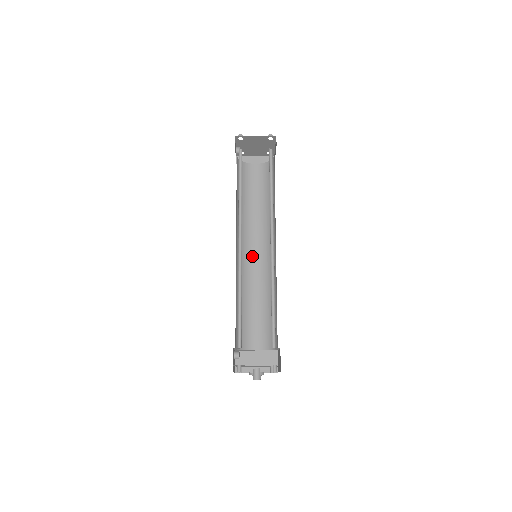
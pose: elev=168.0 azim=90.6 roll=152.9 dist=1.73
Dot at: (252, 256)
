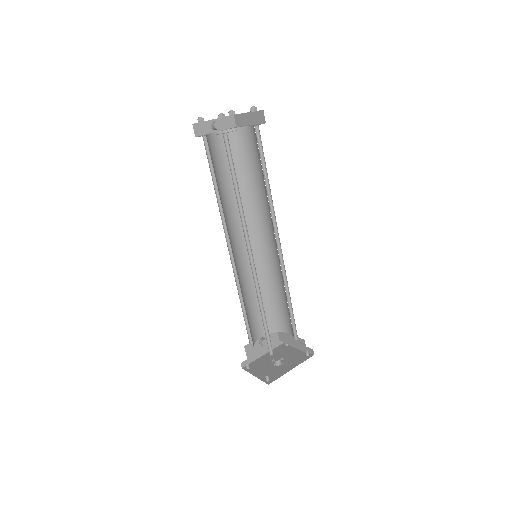
Dot at: (269, 243)
